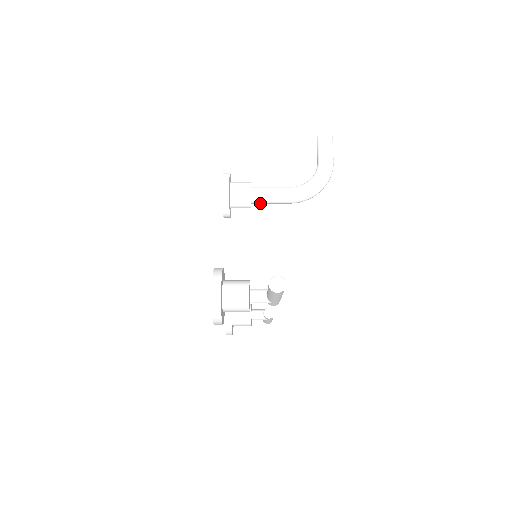
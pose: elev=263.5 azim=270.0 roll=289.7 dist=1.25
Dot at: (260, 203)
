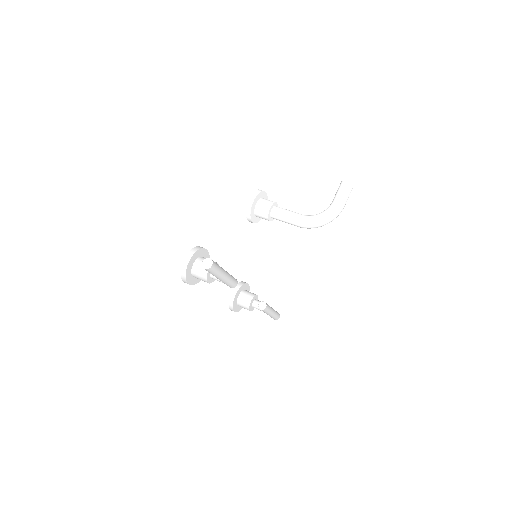
Dot at: (277, 219)
